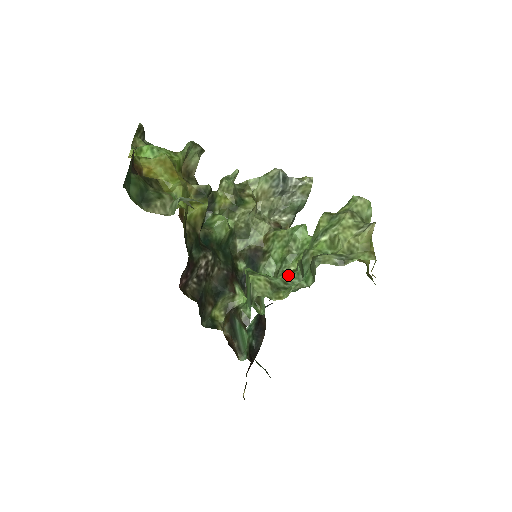
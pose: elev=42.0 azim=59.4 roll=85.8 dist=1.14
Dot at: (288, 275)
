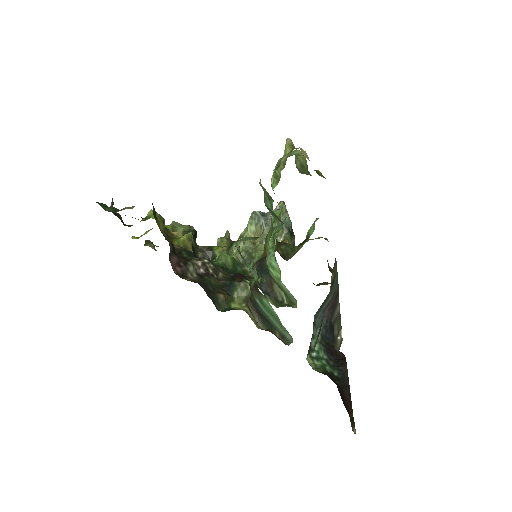
Dot at: occluded
